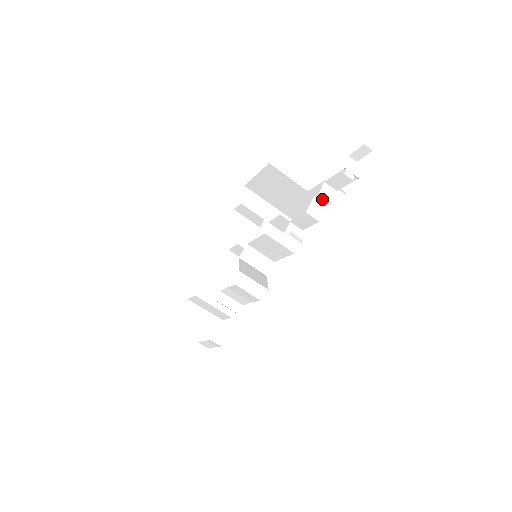
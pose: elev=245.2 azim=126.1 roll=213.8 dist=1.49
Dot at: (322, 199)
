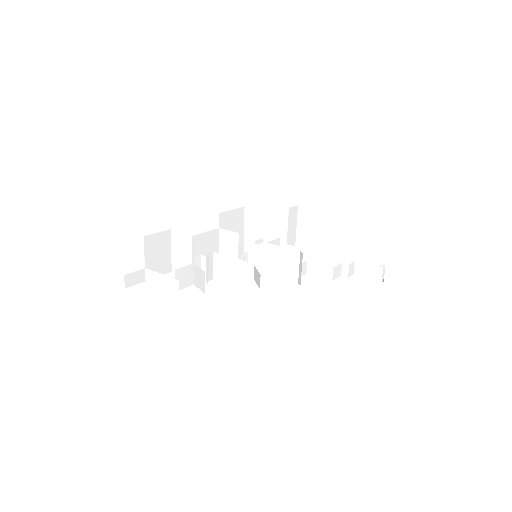
Dot at: (345, 269)
